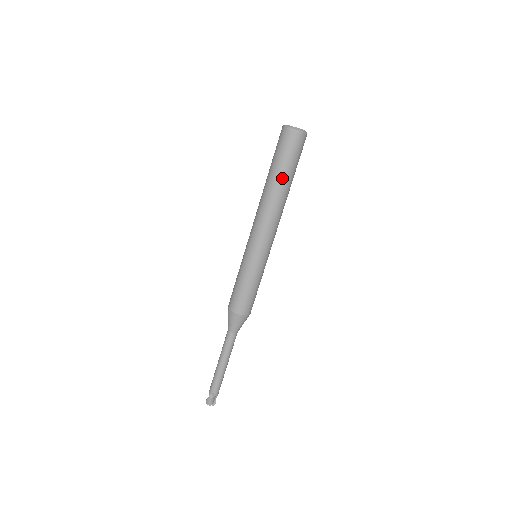
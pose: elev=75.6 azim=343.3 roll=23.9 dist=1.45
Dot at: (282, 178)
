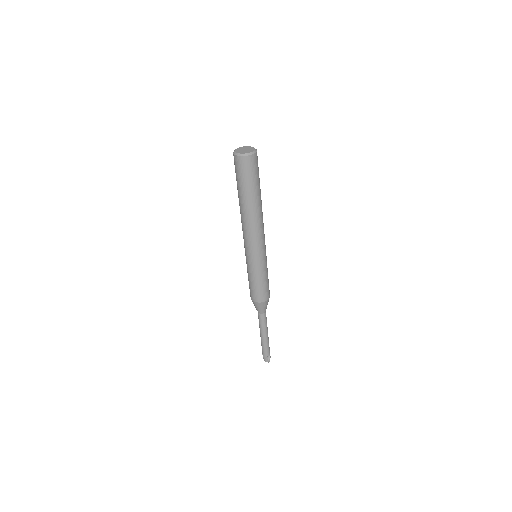
Dot at: (241, 196)
